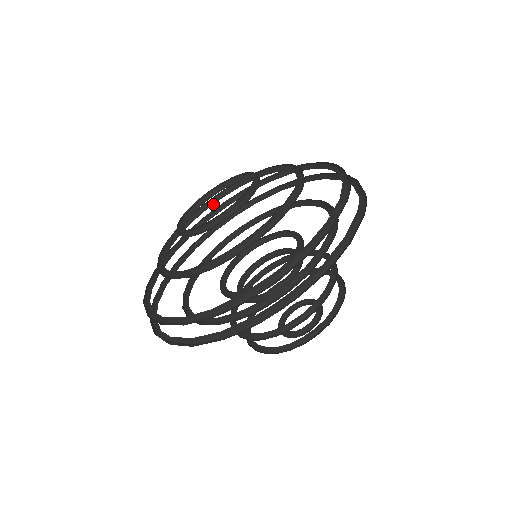
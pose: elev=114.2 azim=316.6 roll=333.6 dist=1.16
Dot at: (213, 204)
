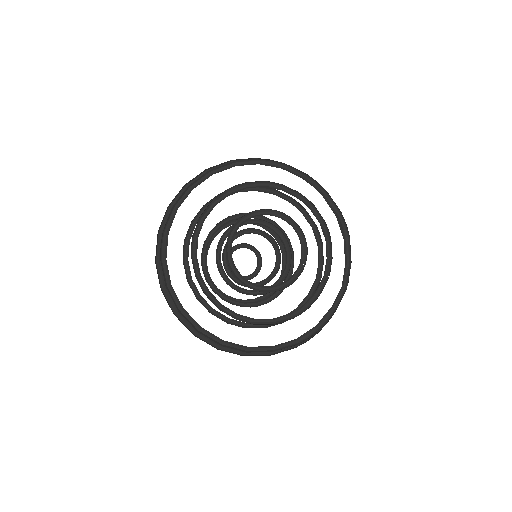
Dot at: (208, 212)
